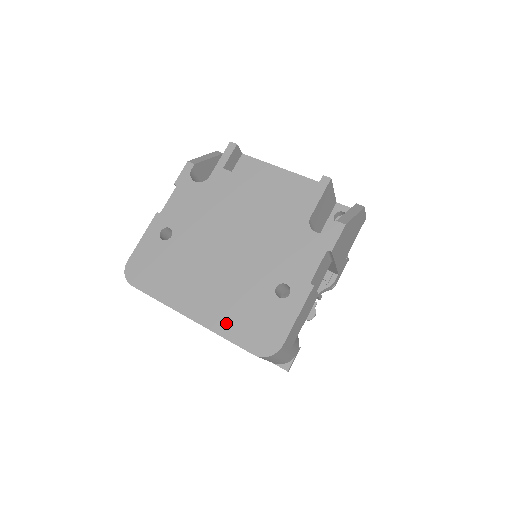
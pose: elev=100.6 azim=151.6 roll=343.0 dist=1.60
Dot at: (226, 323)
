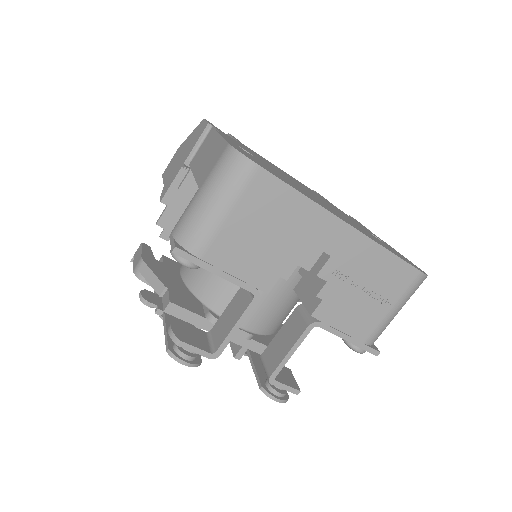
Dot at: (377, 241)
